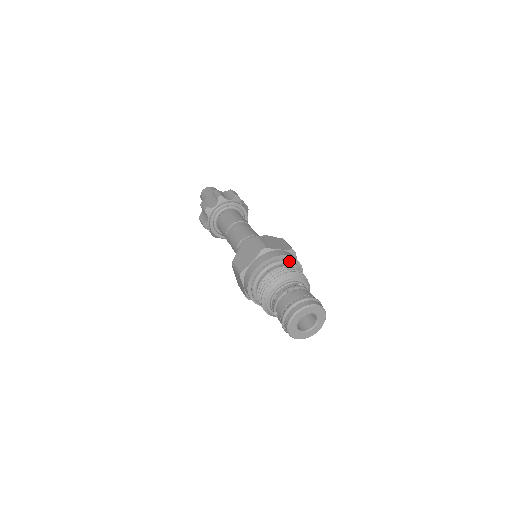
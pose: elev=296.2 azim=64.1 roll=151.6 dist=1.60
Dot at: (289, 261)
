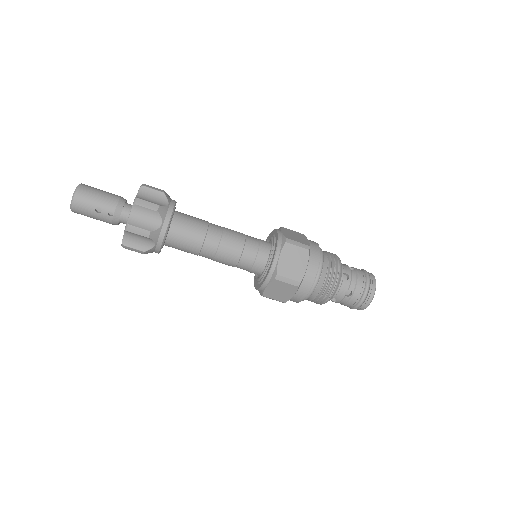
Dot at: (322, 268)
